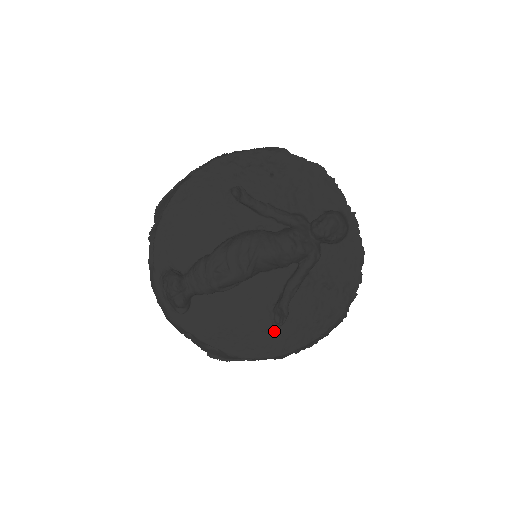
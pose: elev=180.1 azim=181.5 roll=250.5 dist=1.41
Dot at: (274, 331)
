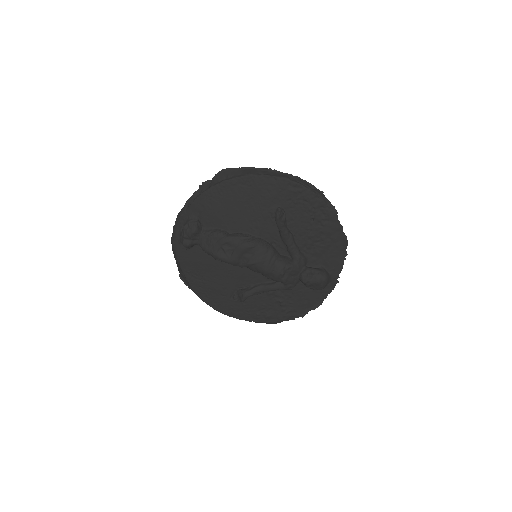
Dot at: (228, 300)
